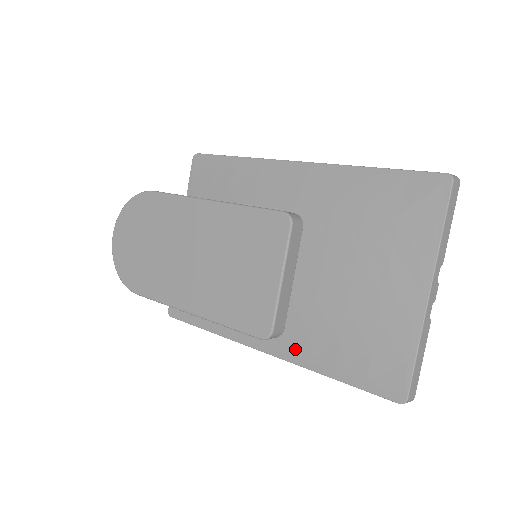
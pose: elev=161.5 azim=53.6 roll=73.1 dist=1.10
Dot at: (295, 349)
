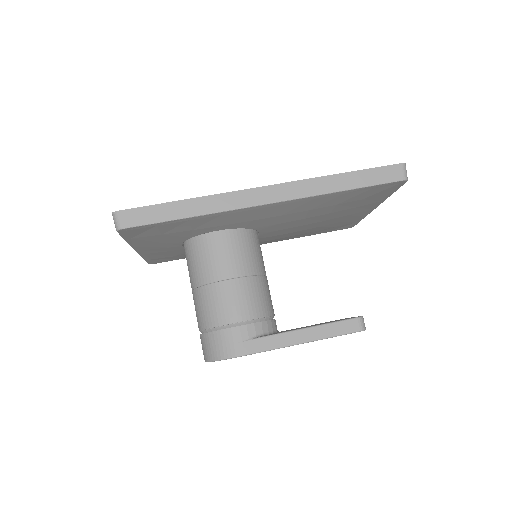
Dot at: occluded
